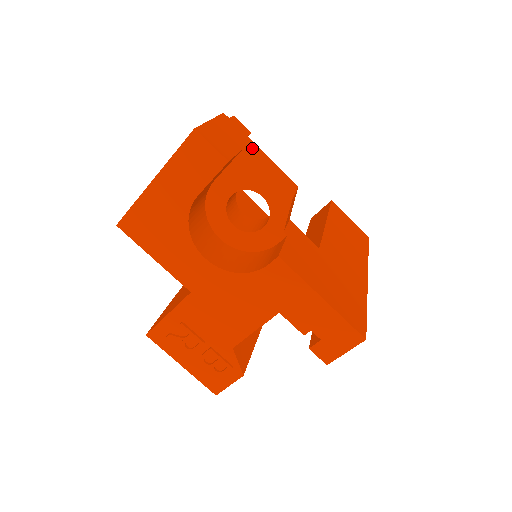
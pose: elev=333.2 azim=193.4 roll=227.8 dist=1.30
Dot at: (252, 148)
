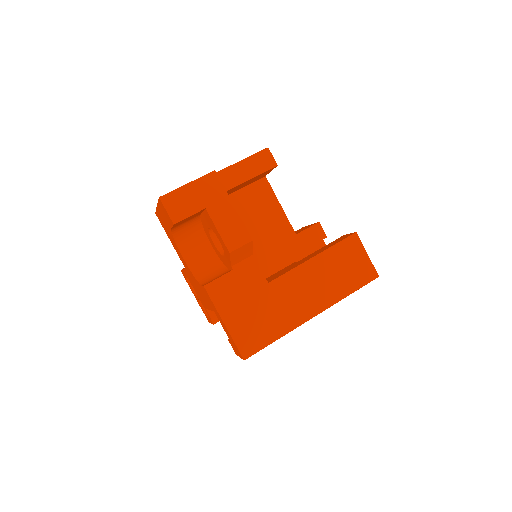
Dot at: (221, 205)
